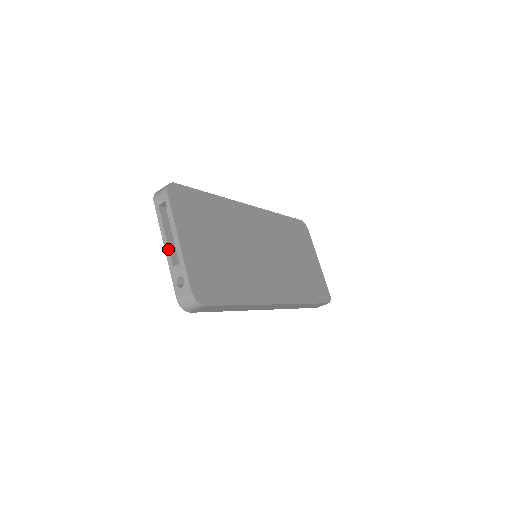
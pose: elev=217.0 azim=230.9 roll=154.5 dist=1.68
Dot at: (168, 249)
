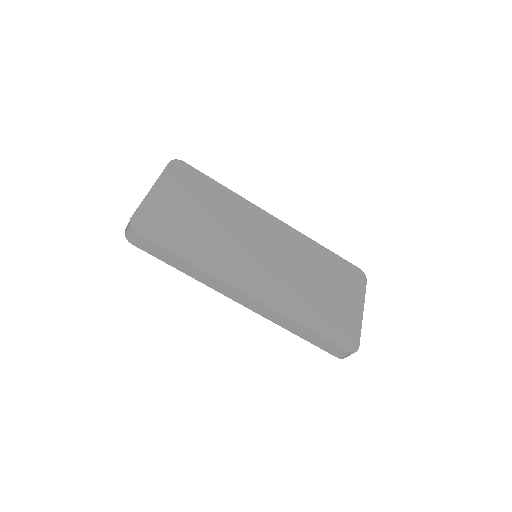
Dot at: occluded
